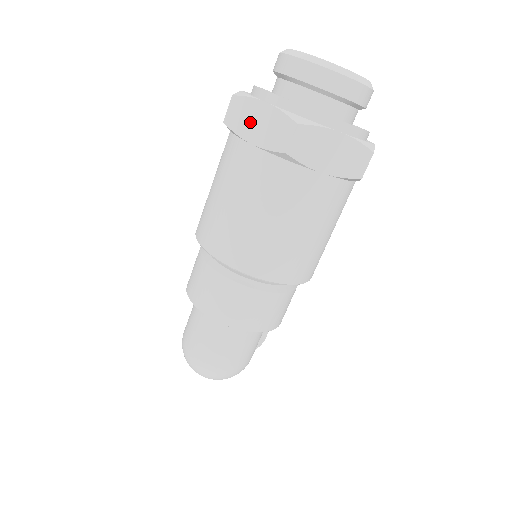
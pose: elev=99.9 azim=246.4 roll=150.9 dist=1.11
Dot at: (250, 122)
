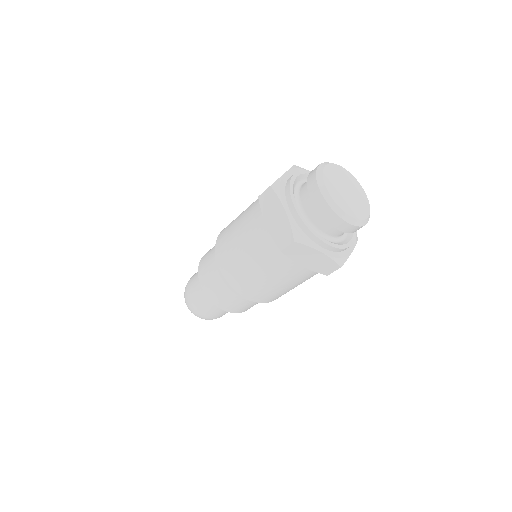
Dot at: (272, 213)
